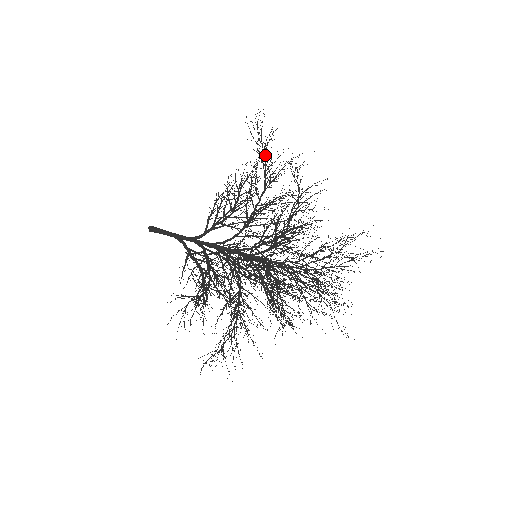
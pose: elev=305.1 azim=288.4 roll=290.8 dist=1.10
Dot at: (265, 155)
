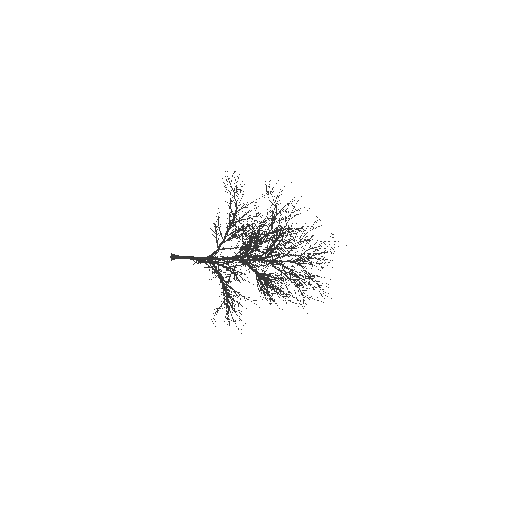
Dot at: occluded
